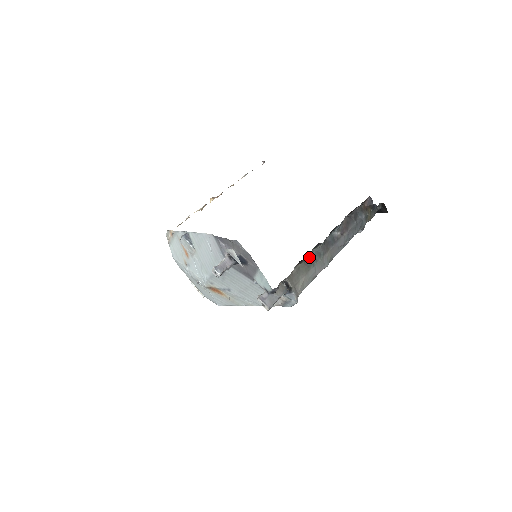
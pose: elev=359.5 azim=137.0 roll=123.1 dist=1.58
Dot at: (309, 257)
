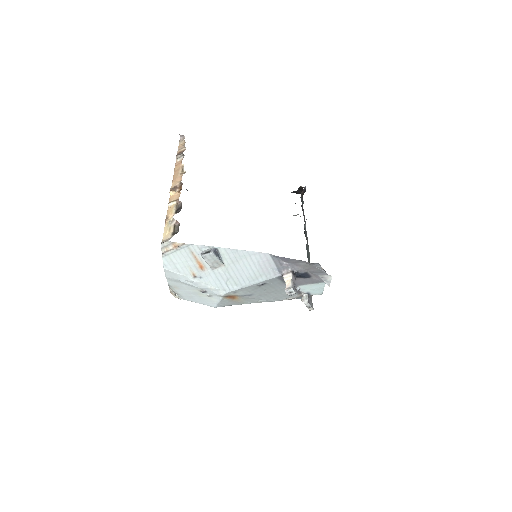
Dot at: (307, 253)
